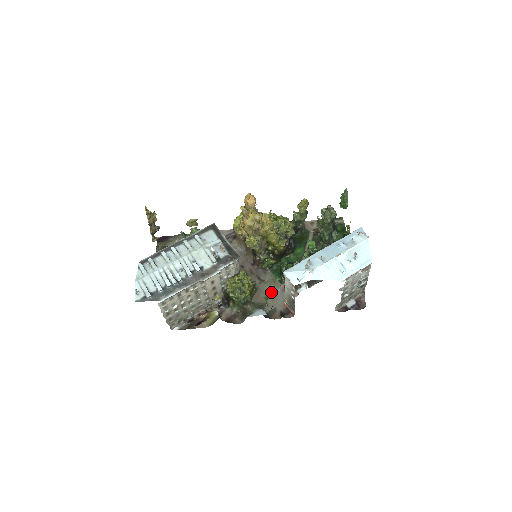
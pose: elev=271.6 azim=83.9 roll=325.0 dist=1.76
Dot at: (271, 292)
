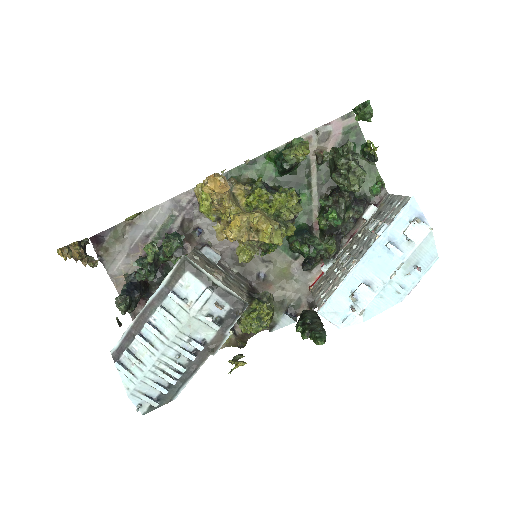
Dot at: (286, 276)
